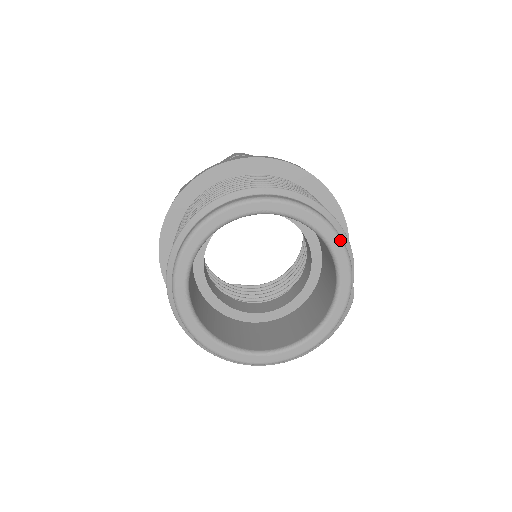
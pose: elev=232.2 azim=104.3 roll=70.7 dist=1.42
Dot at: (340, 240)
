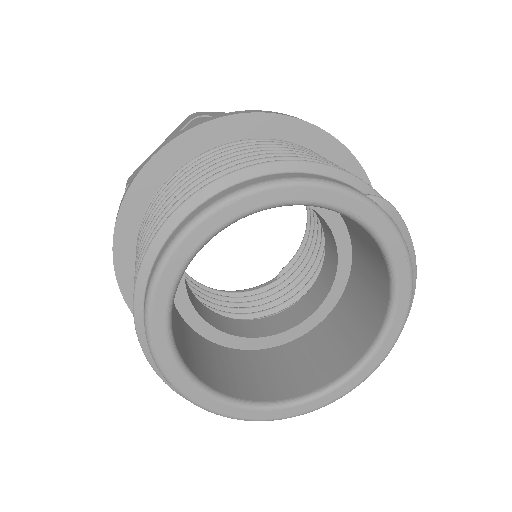
Dot at: (296, 183)
